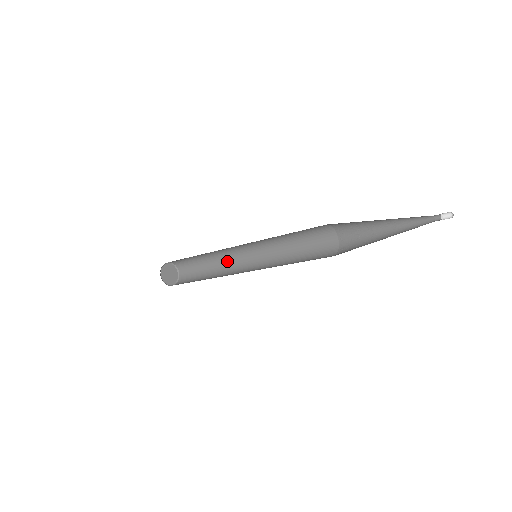
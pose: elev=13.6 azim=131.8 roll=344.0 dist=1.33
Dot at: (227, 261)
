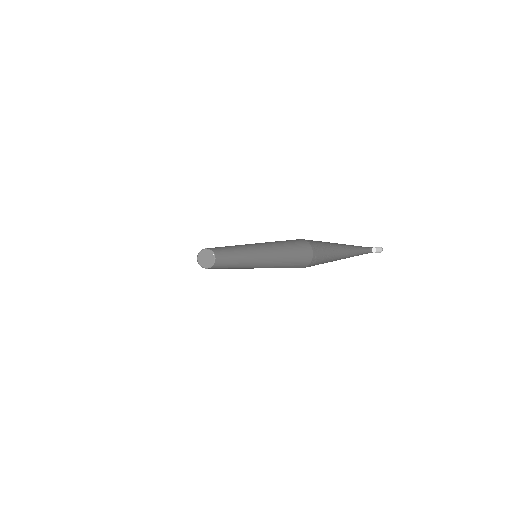
Dot at: (242, 251)
